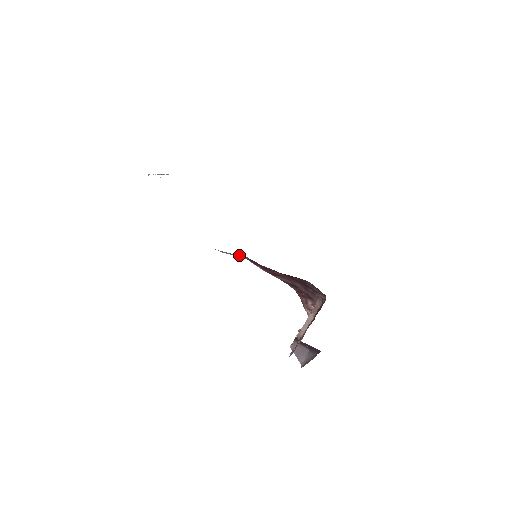
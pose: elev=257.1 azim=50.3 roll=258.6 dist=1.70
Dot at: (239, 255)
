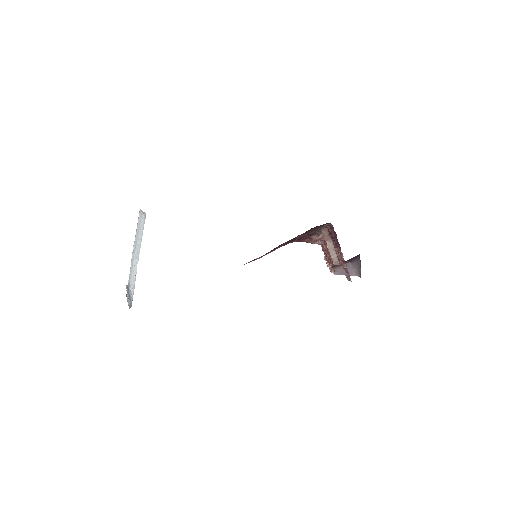
Dot at: occluded
